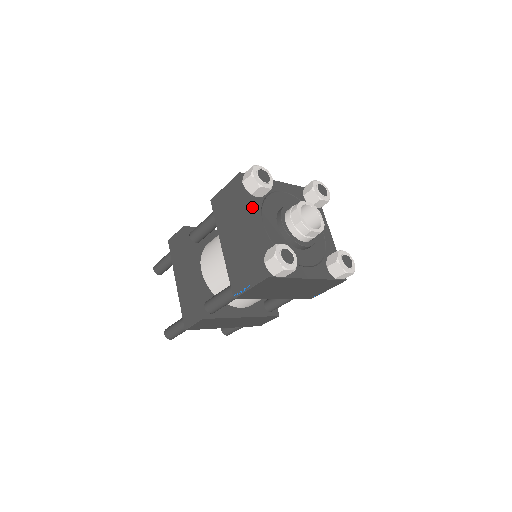
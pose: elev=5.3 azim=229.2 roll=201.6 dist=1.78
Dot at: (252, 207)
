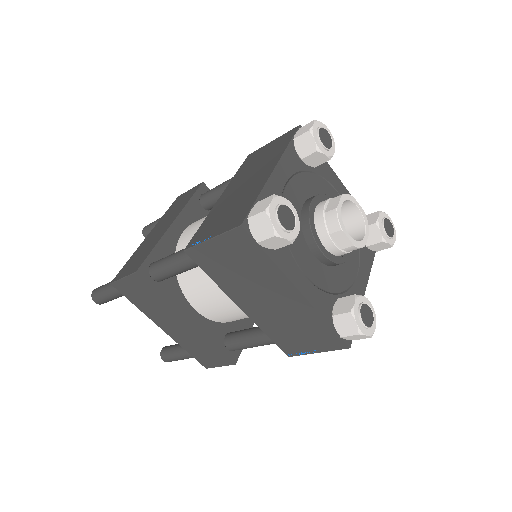
Dot at: (285, 268)
